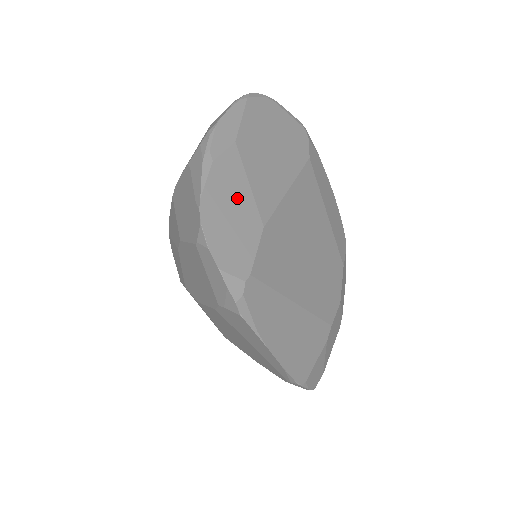
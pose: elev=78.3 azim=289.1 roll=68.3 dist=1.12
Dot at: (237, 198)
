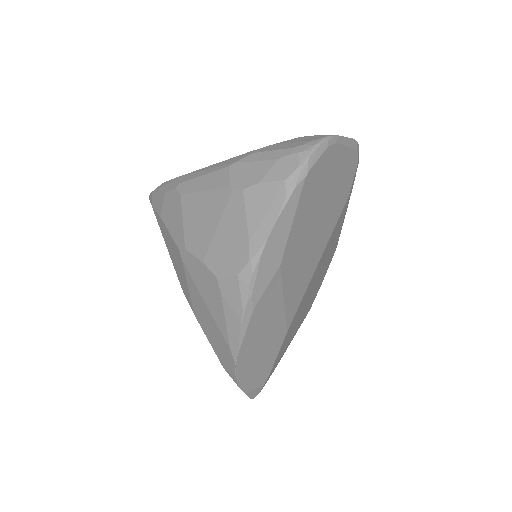
Dot at: (270, 326)
